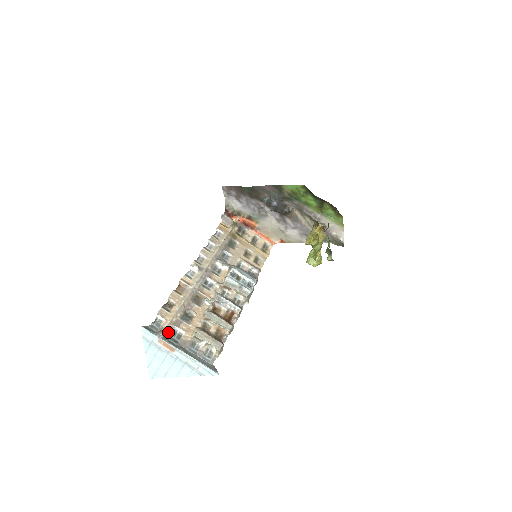
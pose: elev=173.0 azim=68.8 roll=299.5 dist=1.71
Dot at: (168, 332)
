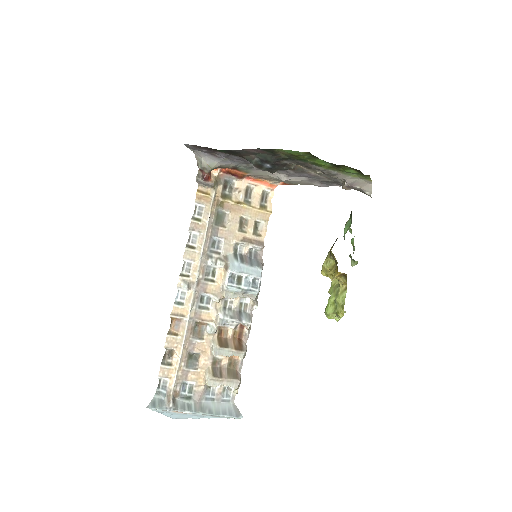
Dot at: (177, 392)
